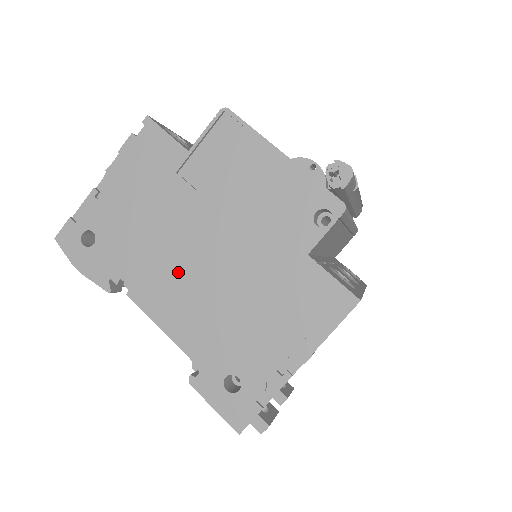
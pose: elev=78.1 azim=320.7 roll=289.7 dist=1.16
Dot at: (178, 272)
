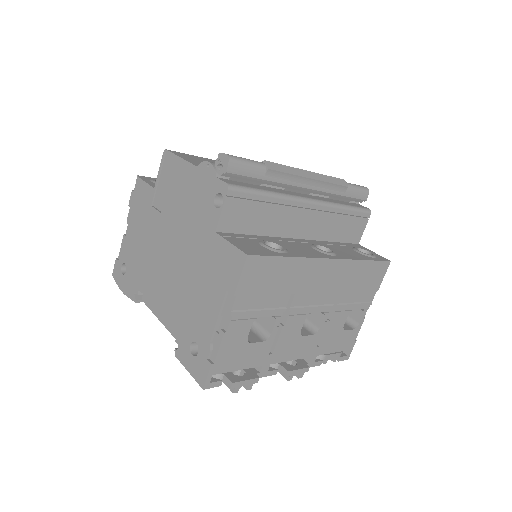
Dot at: (160, 274)
